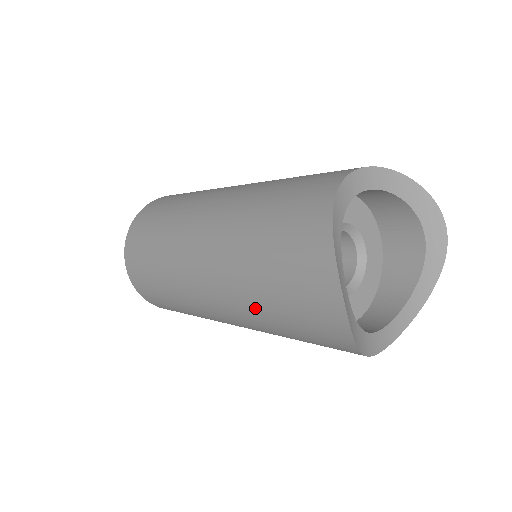
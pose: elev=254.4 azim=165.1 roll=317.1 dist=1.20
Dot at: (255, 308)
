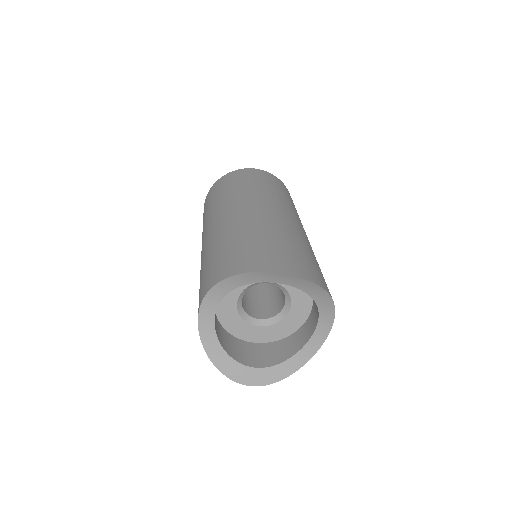
Dot at: occluded
